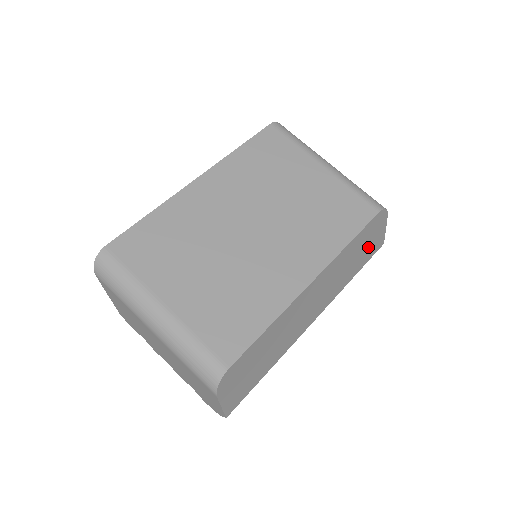
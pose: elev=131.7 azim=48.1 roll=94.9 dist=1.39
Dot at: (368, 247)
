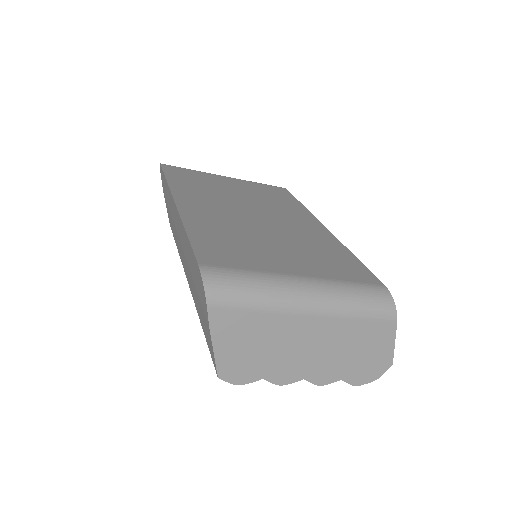
Dot at: occluded
